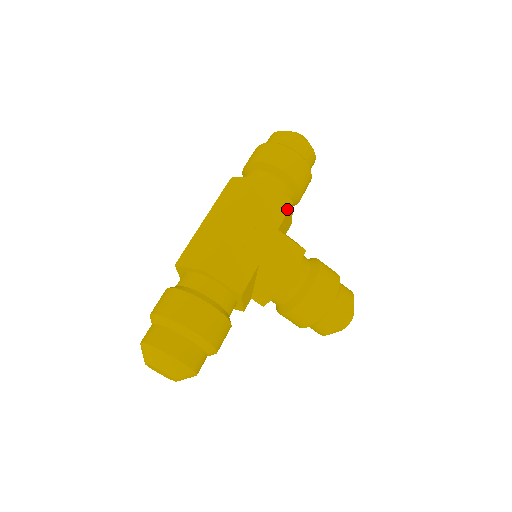
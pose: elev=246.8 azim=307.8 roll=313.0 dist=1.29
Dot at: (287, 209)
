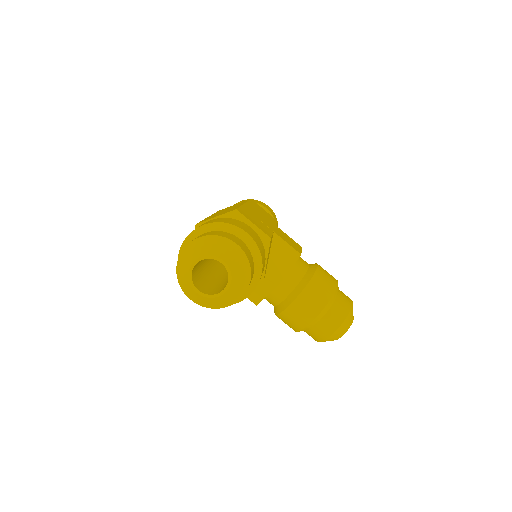
Dot at: (276, 222)
